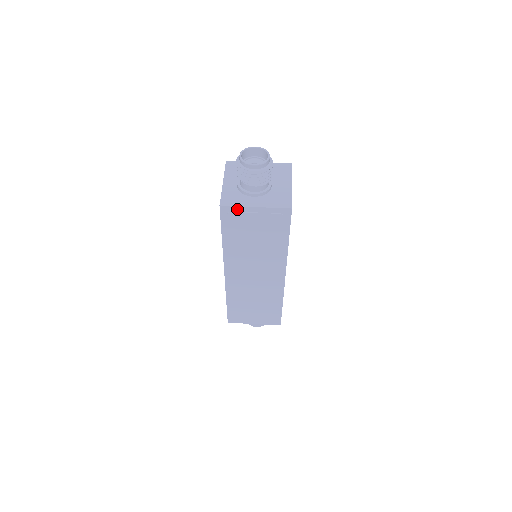
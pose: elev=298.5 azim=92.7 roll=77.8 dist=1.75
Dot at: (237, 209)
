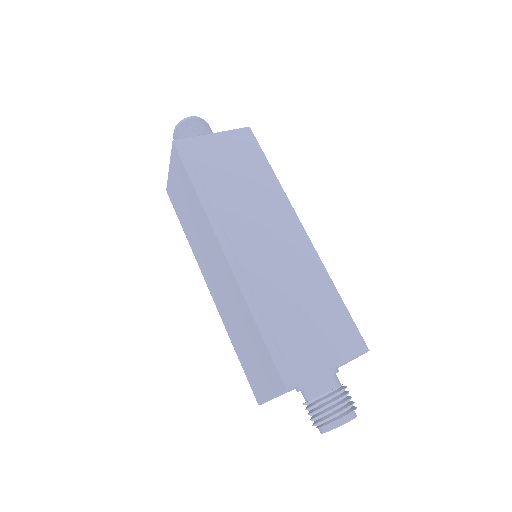
Dot at: (194, 141)
